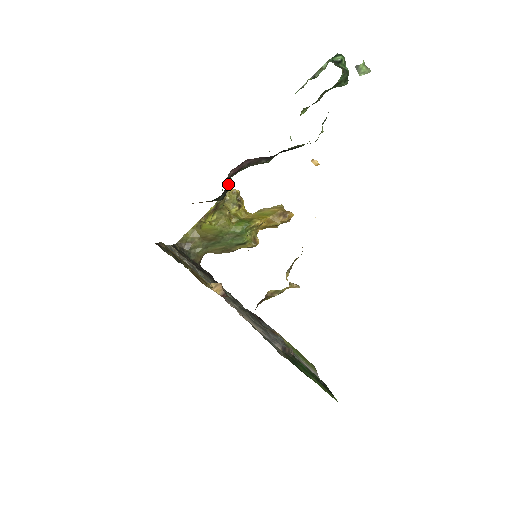
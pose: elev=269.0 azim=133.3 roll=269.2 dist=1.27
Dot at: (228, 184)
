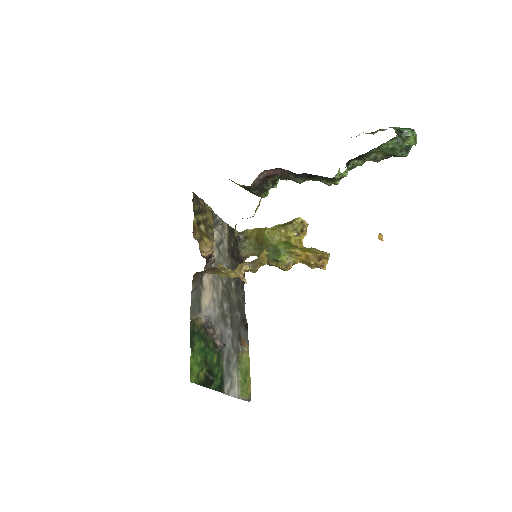
Dot at: (260, 181)
